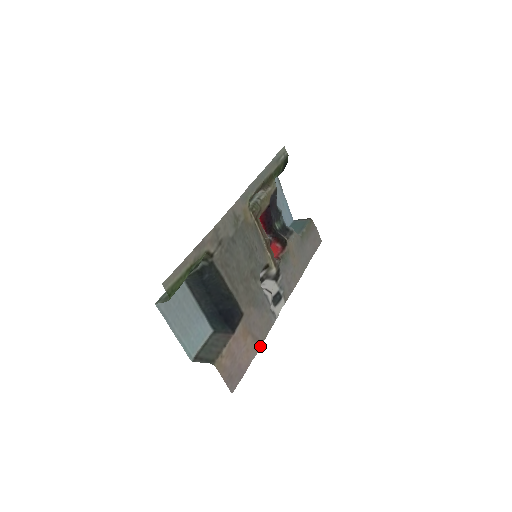
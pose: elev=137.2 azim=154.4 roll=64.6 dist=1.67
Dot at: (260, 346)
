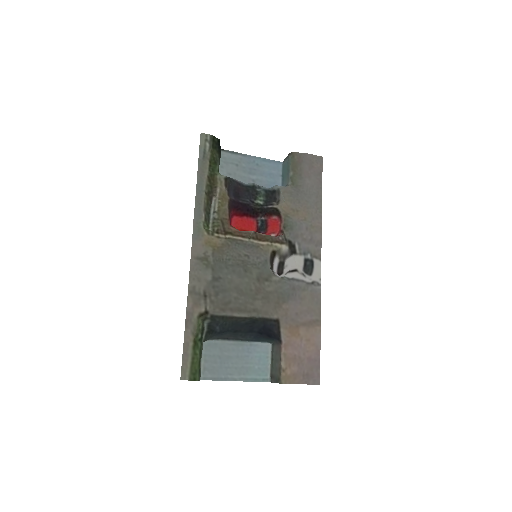
Dot at: (320, 323)
